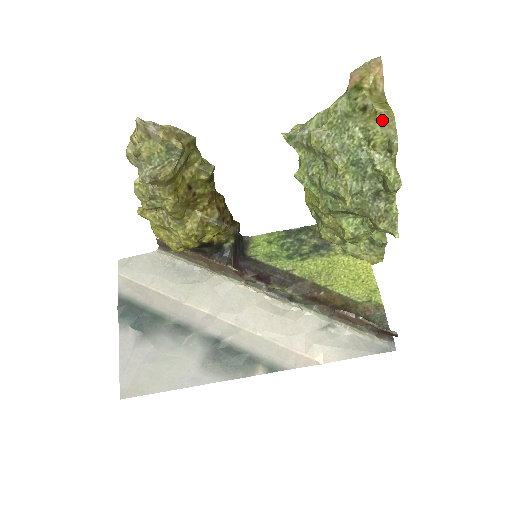
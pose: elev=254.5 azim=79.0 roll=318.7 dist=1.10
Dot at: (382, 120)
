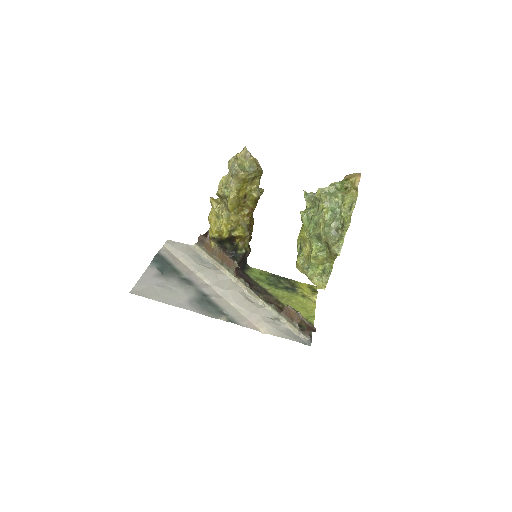
Dot at: (352, 194)
